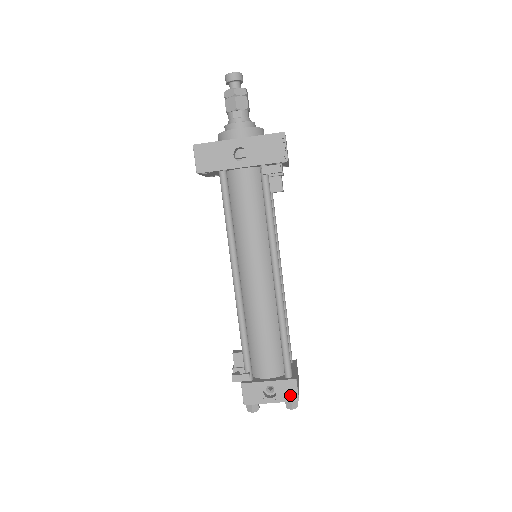
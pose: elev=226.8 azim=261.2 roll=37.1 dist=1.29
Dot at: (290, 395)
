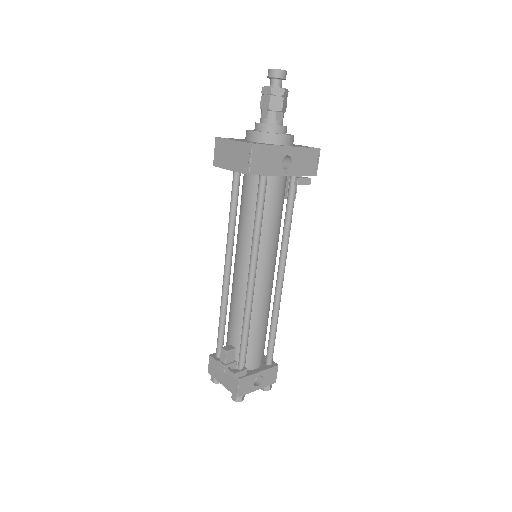
Dot at: (271, 380)
